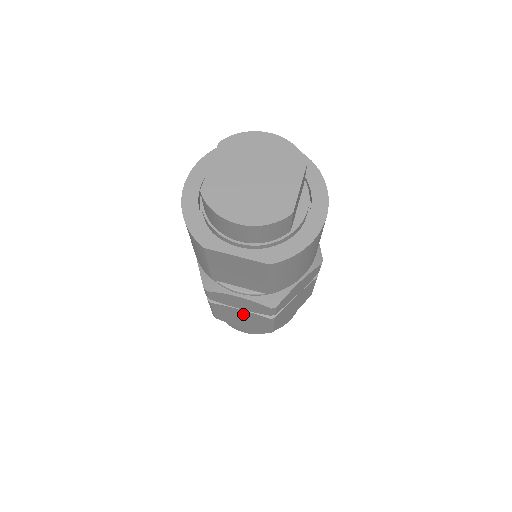
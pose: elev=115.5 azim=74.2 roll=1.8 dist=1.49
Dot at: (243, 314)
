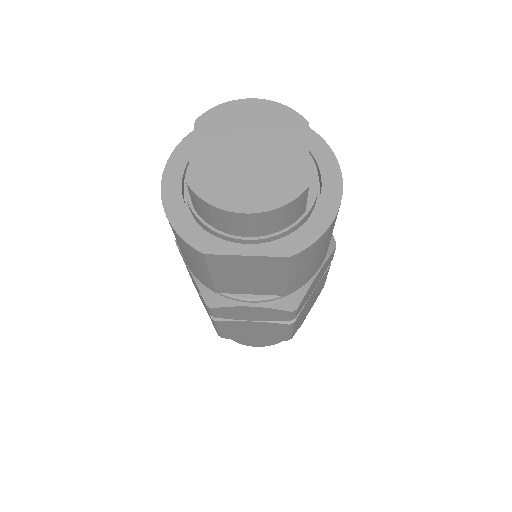
Dot at: (256, 326)
